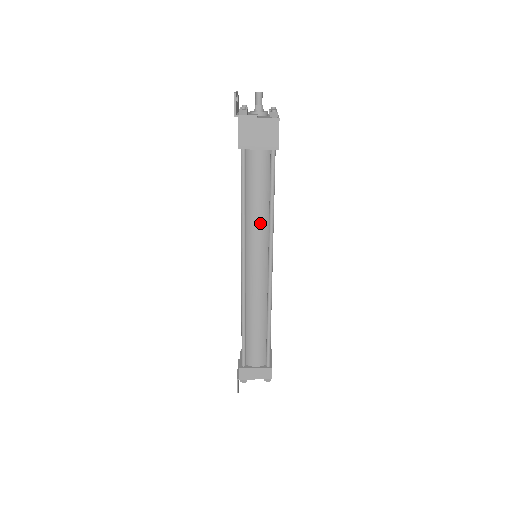
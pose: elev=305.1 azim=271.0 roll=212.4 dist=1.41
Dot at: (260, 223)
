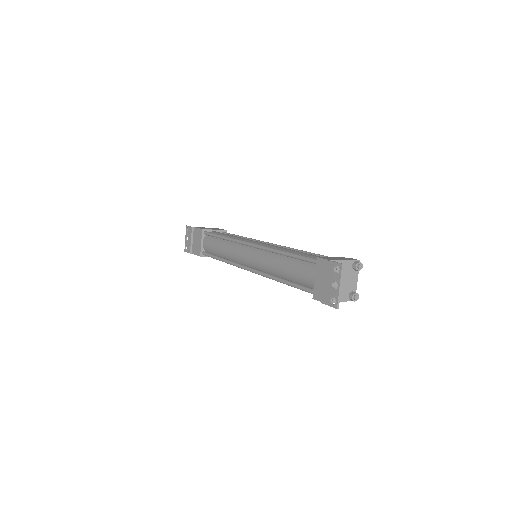
Dot at: occluded
